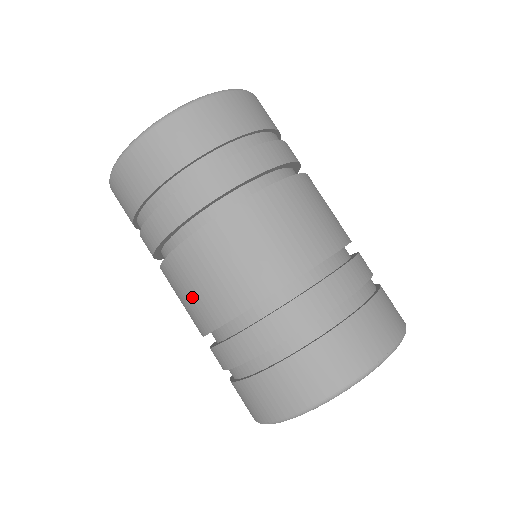
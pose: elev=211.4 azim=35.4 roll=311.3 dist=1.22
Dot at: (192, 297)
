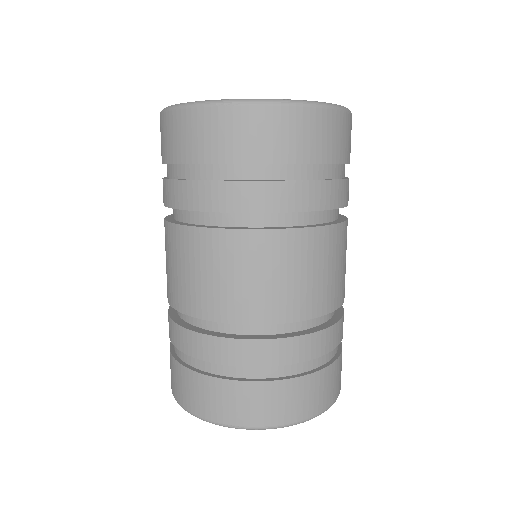
Dot at: (245, 282)
